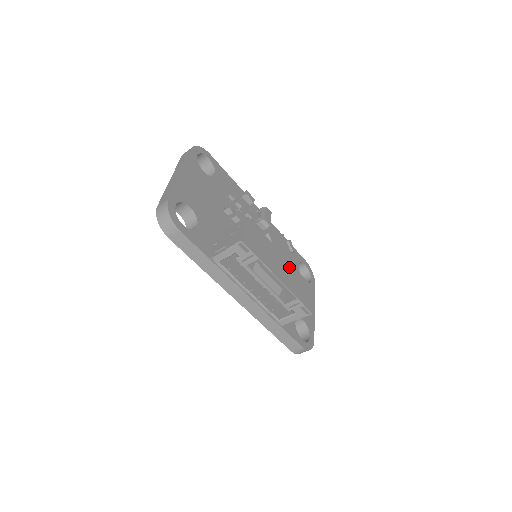
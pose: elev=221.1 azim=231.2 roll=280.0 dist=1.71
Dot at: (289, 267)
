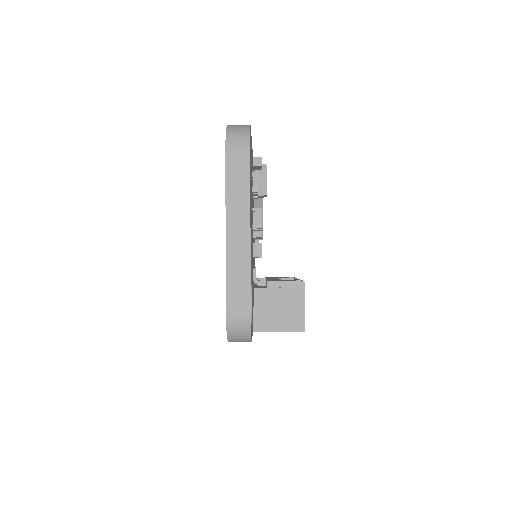
Dot at: occluded
